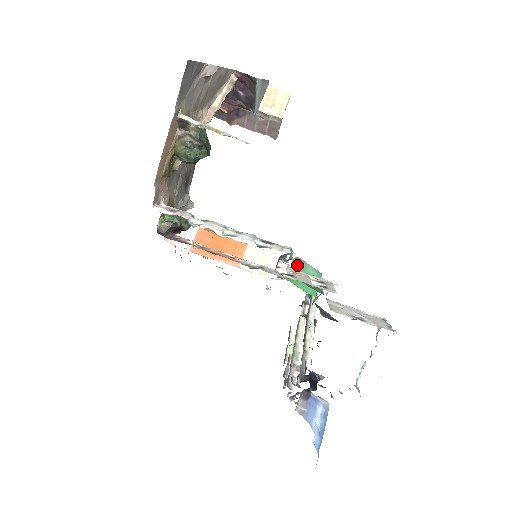
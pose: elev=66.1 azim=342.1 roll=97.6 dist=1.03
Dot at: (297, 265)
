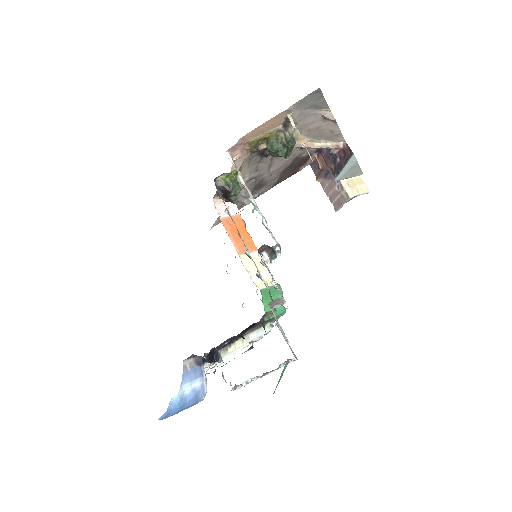
Dot at: (276, 290)
